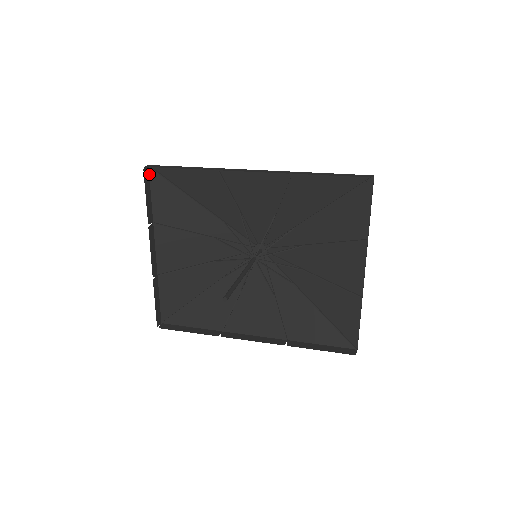
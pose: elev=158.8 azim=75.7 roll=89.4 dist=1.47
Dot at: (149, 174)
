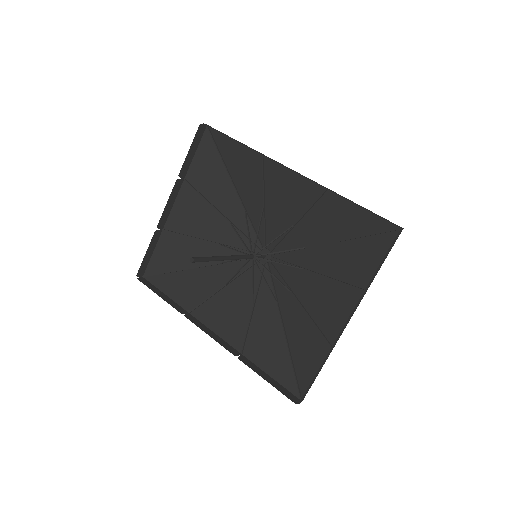
Dot at: (203, 133)
